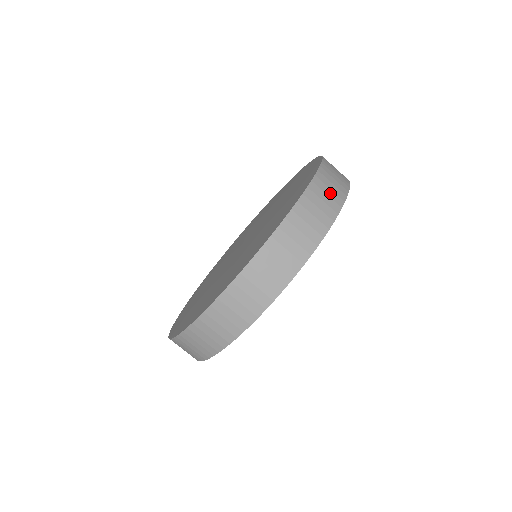
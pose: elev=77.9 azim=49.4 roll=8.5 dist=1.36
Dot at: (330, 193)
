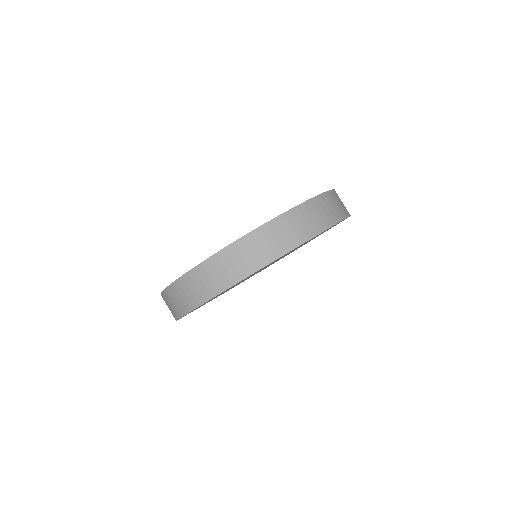
Dot at: (272, 243)
